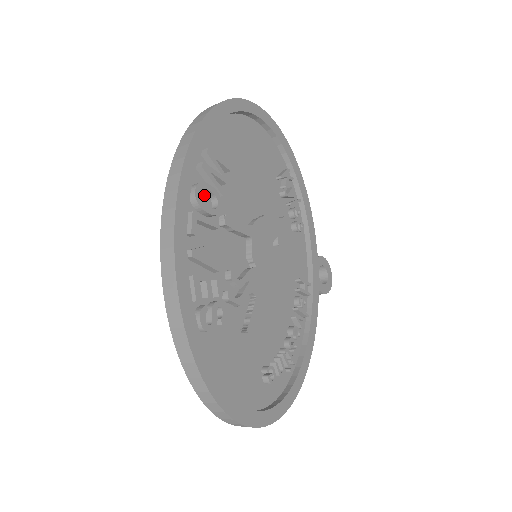
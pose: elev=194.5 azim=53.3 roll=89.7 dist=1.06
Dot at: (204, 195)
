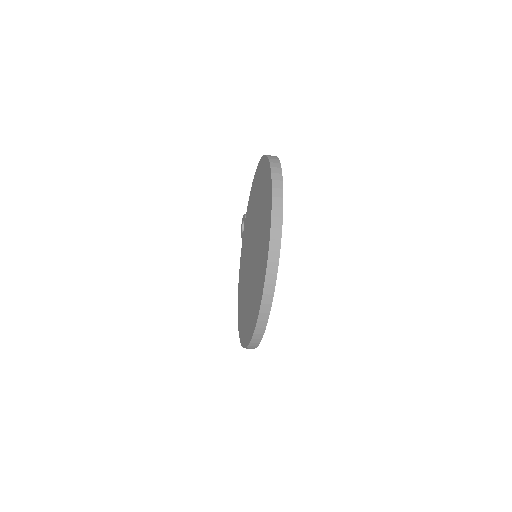
Dot at: occluded
